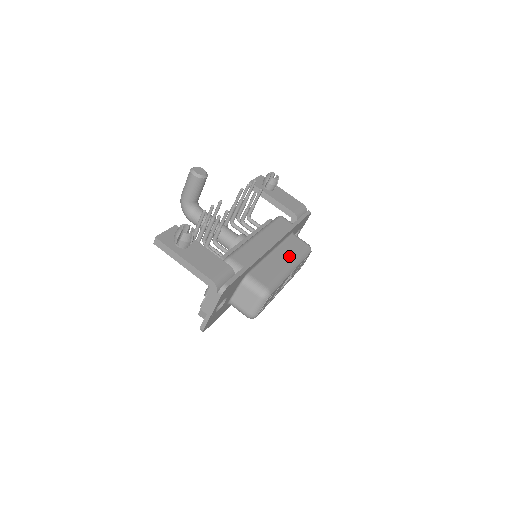
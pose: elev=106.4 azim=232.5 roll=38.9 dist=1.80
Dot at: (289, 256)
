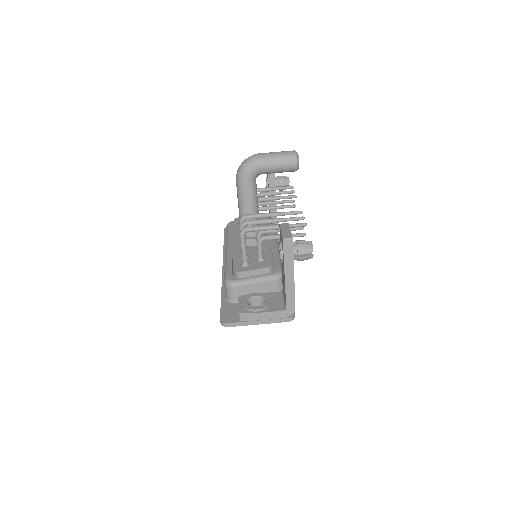
Dot at: occluded
